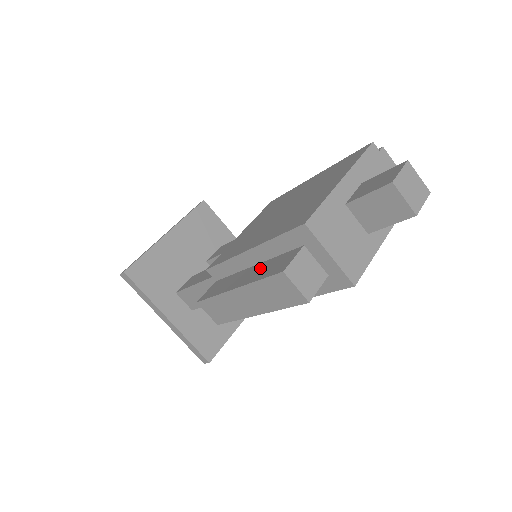
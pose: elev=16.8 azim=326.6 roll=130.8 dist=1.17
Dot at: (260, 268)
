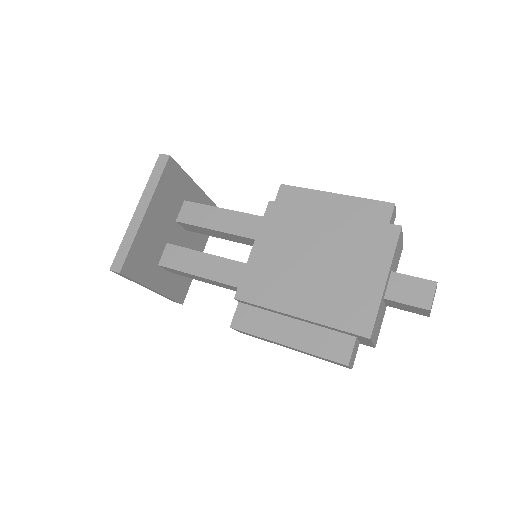
Dot at: (309, 334)
